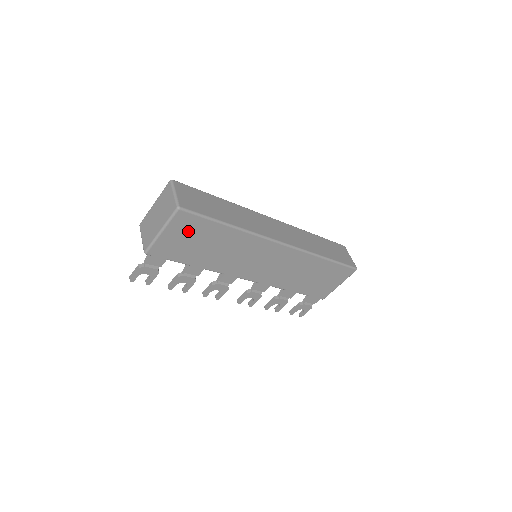
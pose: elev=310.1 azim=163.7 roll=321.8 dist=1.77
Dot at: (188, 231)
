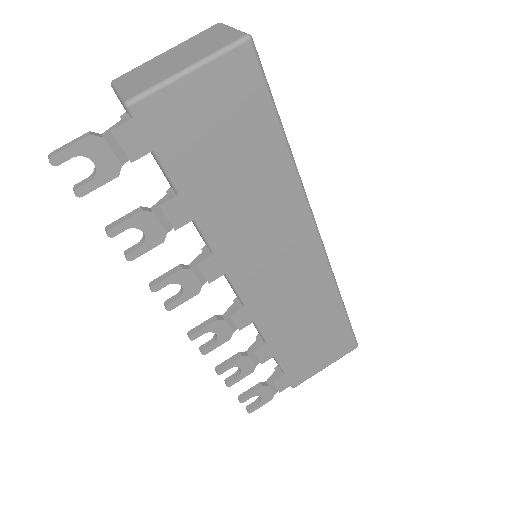
Dot at: (229, 105)
